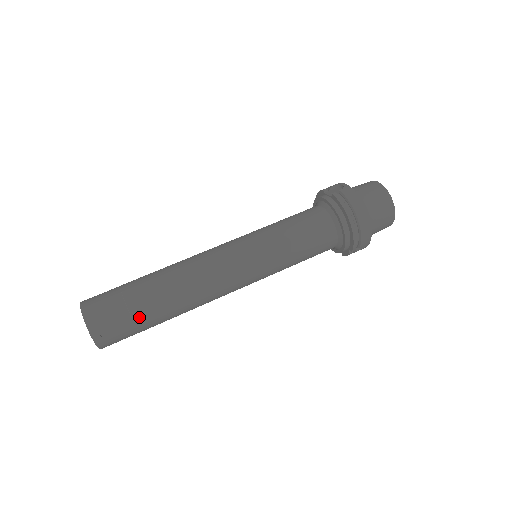
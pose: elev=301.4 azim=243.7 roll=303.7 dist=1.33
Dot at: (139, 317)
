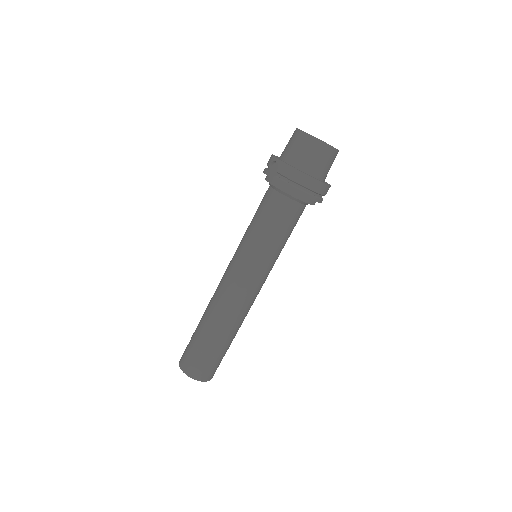
Dot at: (217, 354)
